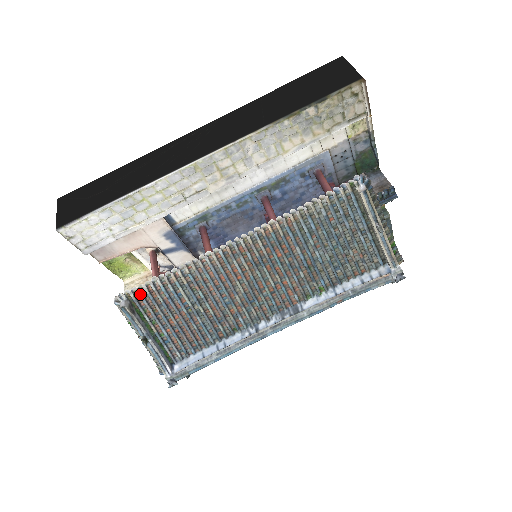
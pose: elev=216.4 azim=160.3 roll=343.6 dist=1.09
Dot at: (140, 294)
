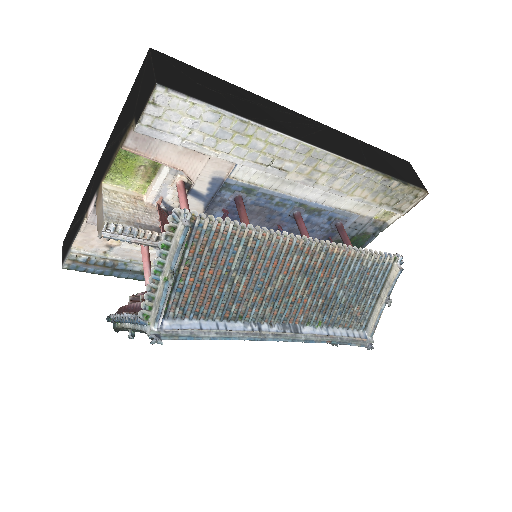
Dot at: (207, 225)
